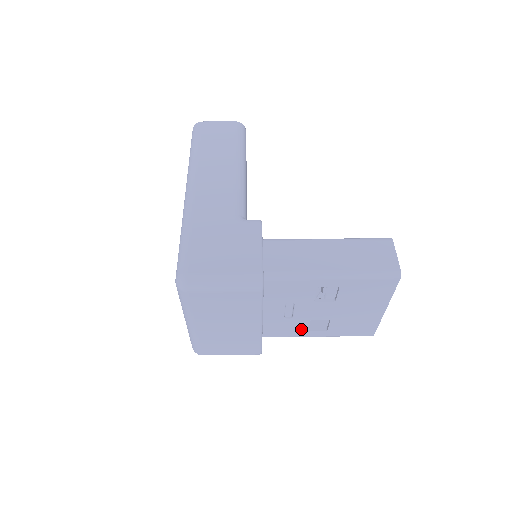
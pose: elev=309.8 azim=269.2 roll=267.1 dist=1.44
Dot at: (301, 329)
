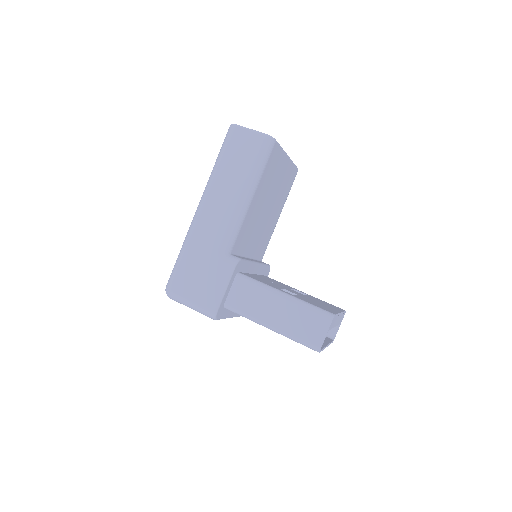
Dot at: occluded
